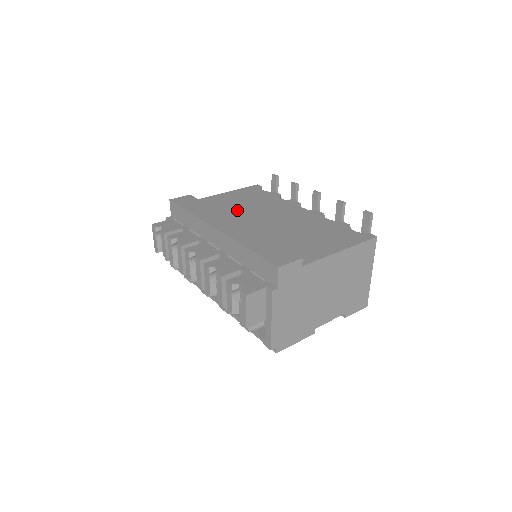
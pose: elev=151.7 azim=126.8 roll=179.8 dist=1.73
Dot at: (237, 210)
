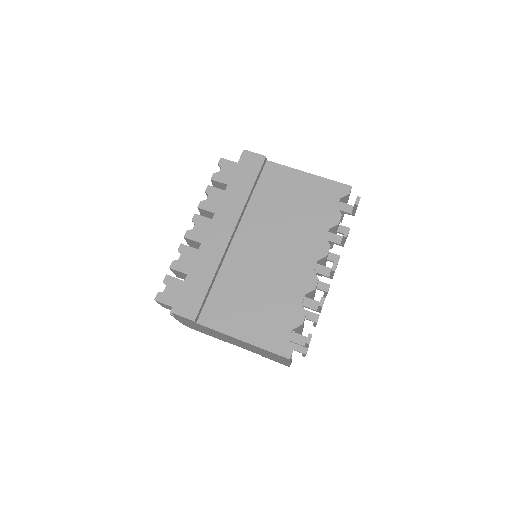
Dot at: (271, 211)
